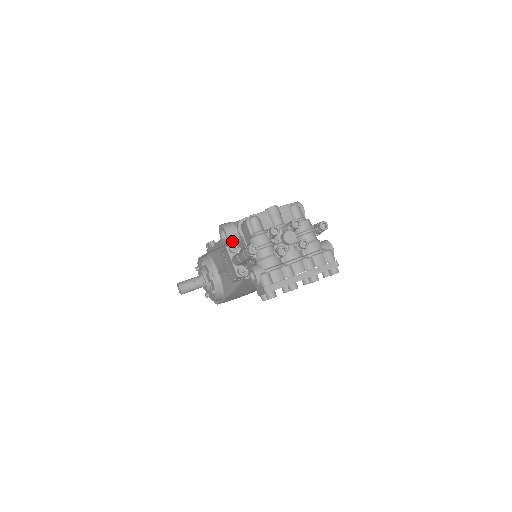
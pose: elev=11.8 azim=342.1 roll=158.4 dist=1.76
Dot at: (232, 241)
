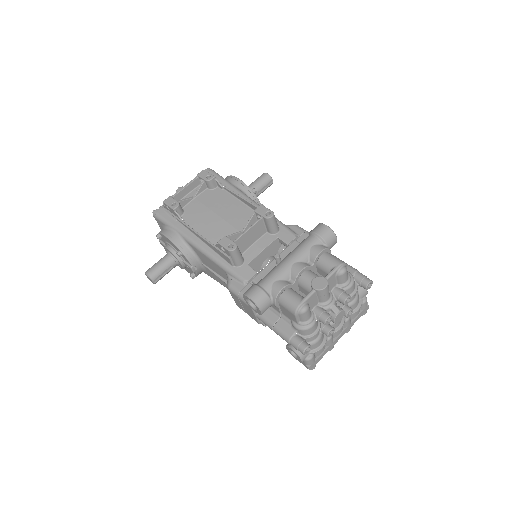
Dot at: occluded
